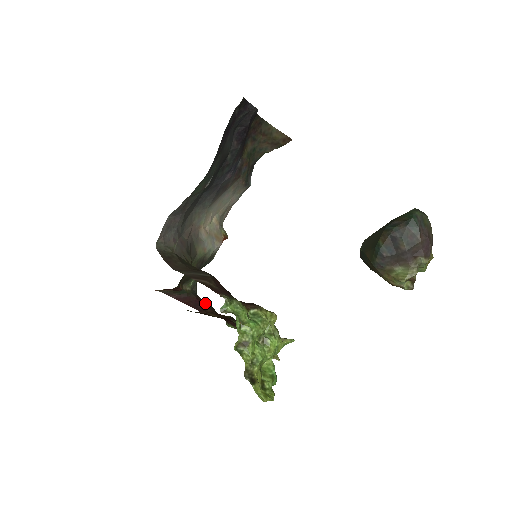
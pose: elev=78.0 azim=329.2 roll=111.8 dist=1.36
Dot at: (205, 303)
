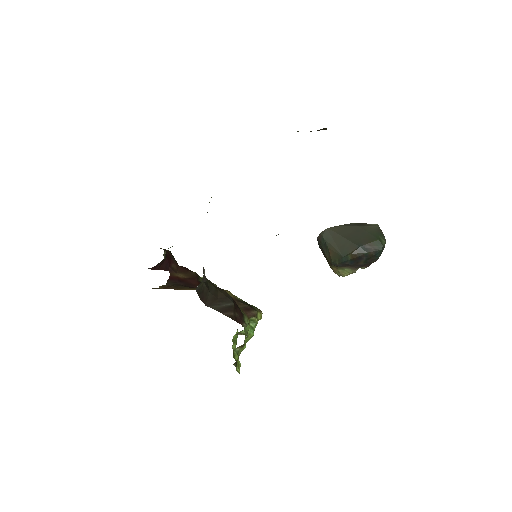
Dot at: (169, 255)
